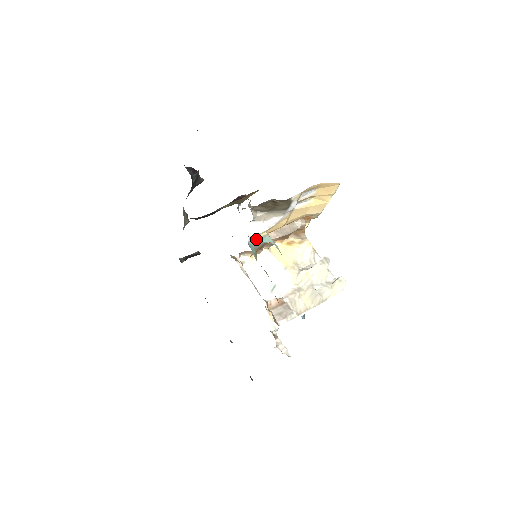
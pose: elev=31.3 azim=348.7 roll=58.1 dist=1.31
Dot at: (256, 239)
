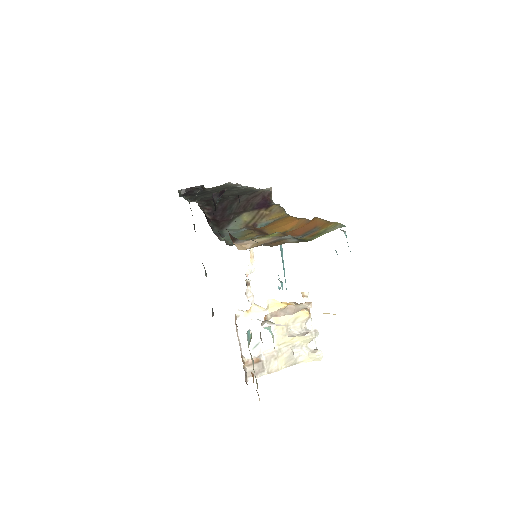
Dot at: occluded
